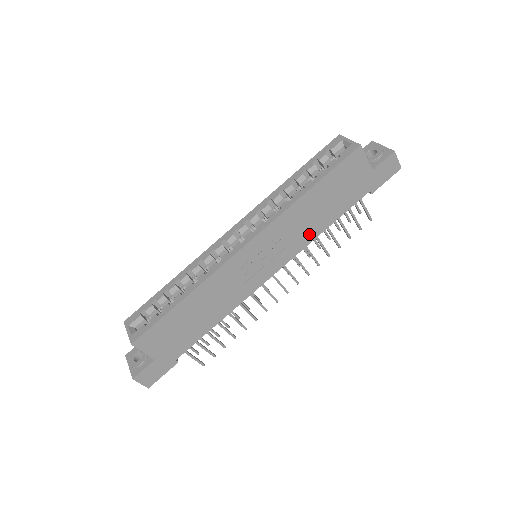
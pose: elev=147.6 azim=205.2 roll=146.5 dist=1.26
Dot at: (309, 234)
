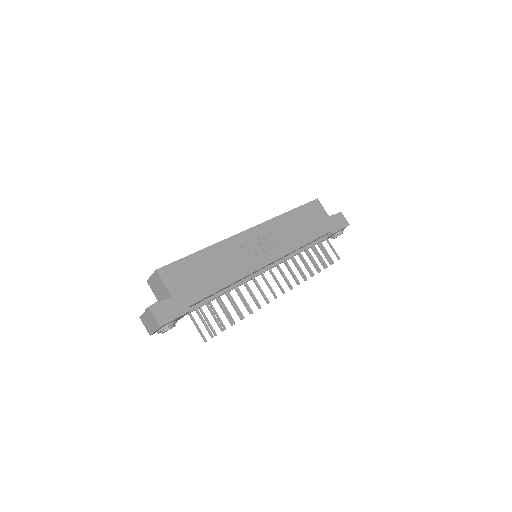
Dot at: (294, 242)
